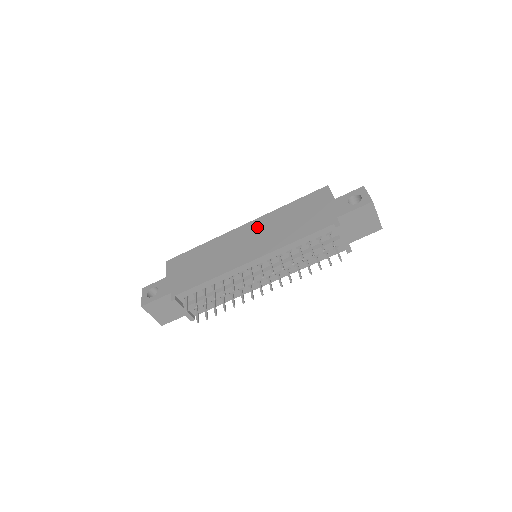
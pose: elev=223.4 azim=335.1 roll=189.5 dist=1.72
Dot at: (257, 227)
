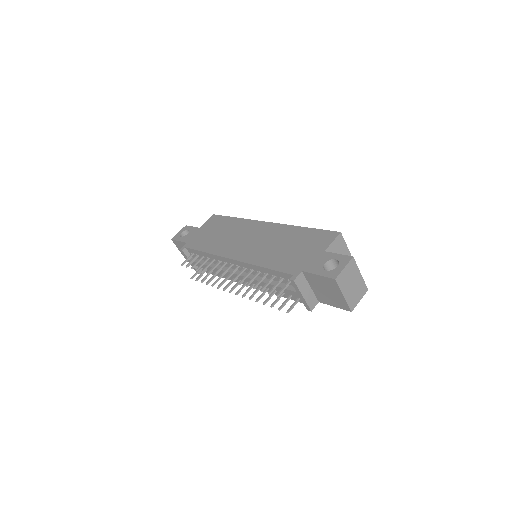
Dot at: (267, 231)
